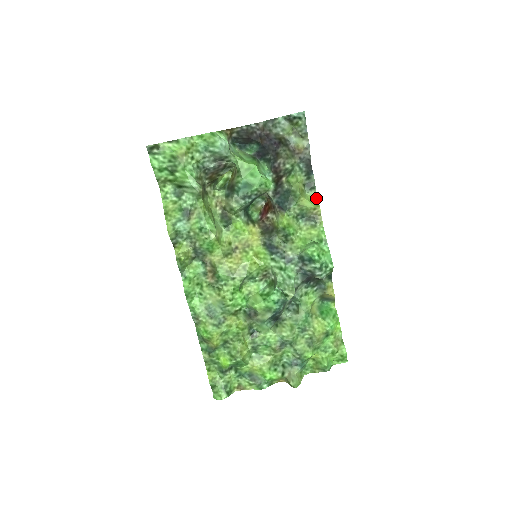
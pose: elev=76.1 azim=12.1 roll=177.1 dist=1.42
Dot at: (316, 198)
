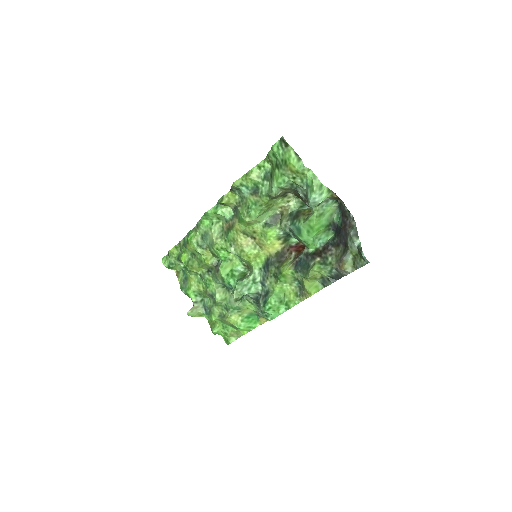
Dot at: (318, 290)
